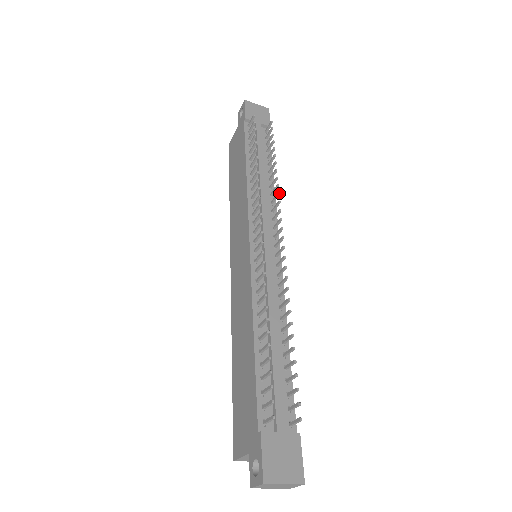
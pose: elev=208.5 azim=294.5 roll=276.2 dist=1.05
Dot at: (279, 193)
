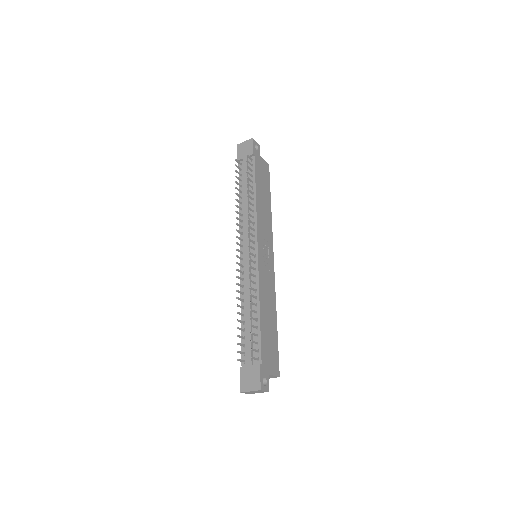
Dot at: (248, 213)
